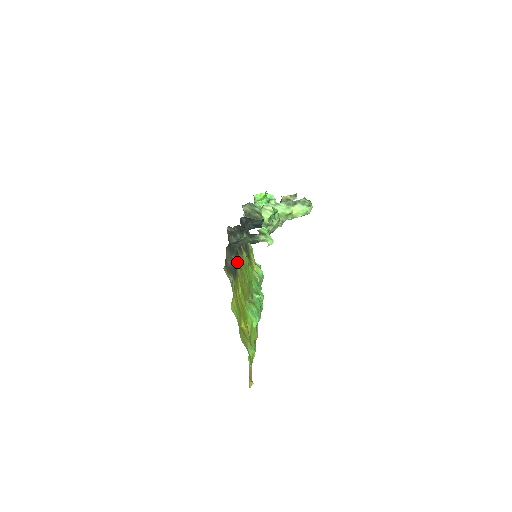
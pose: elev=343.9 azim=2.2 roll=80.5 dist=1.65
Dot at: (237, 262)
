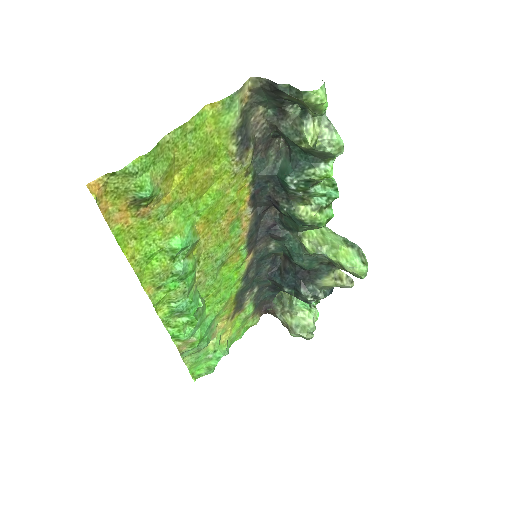
Dot at: (245, 192)
